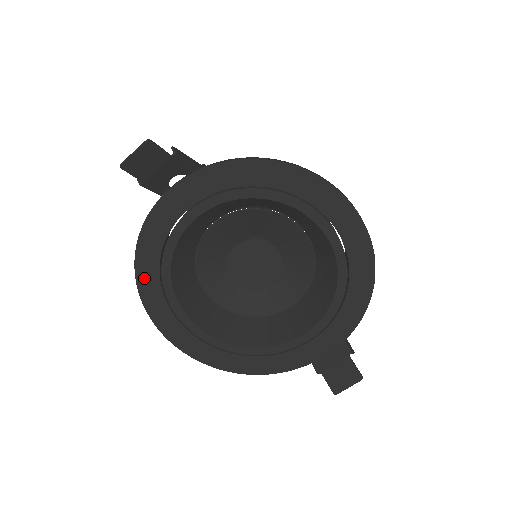
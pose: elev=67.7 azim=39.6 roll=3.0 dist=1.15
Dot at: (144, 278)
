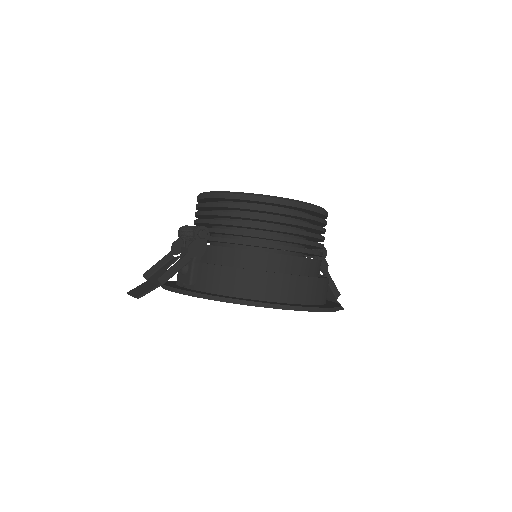
Dot at: occluded
